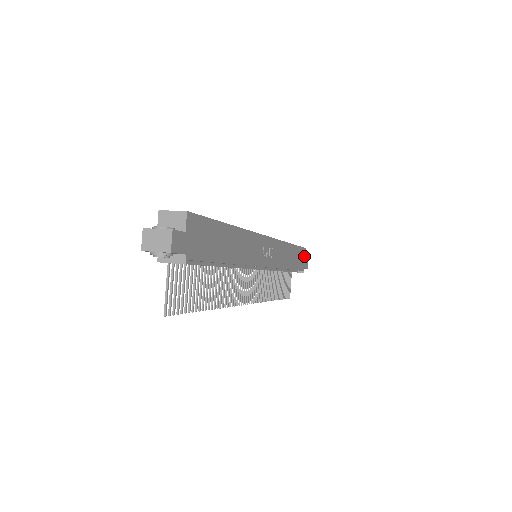
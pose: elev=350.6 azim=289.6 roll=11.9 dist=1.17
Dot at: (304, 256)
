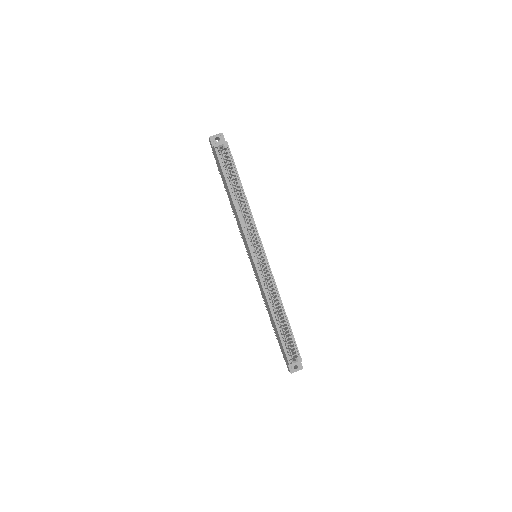
Dot at: occluded
